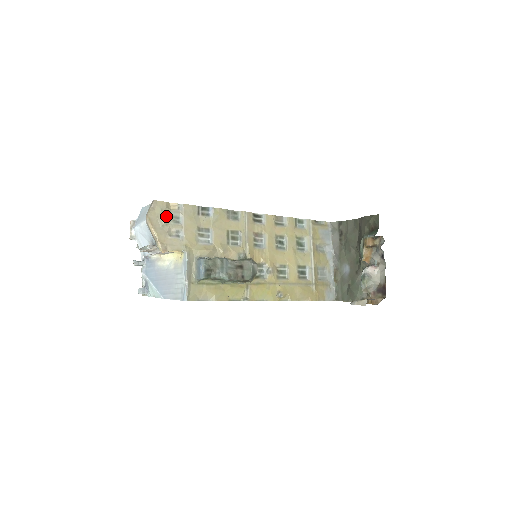
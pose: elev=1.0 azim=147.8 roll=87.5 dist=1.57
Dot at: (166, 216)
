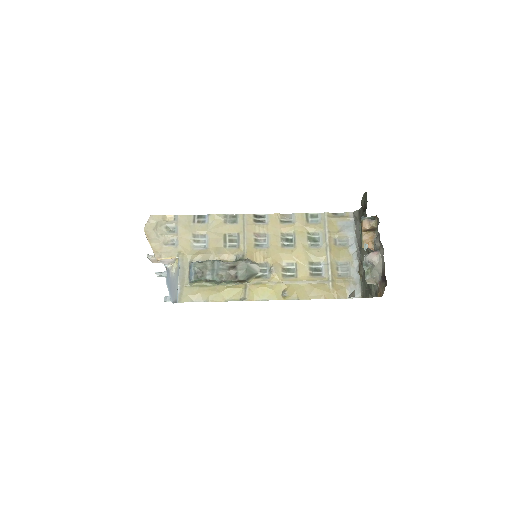
Dot at: (162, 228)
